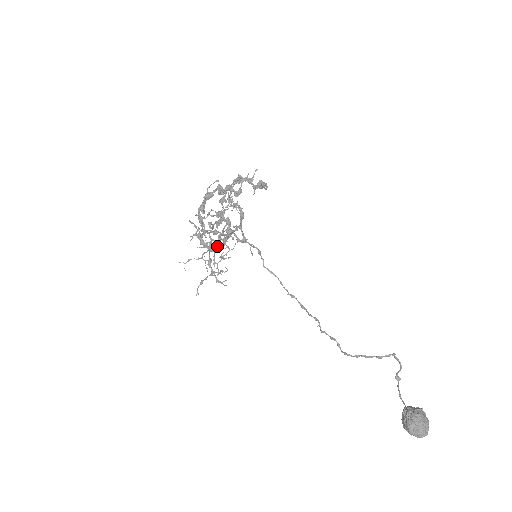
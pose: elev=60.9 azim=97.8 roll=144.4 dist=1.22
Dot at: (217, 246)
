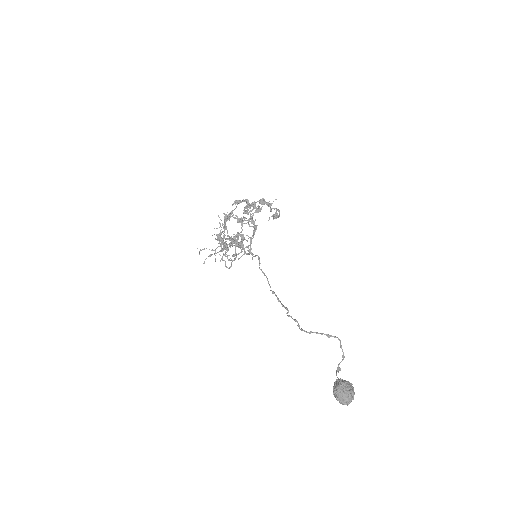
Dot at: (225, 266)
